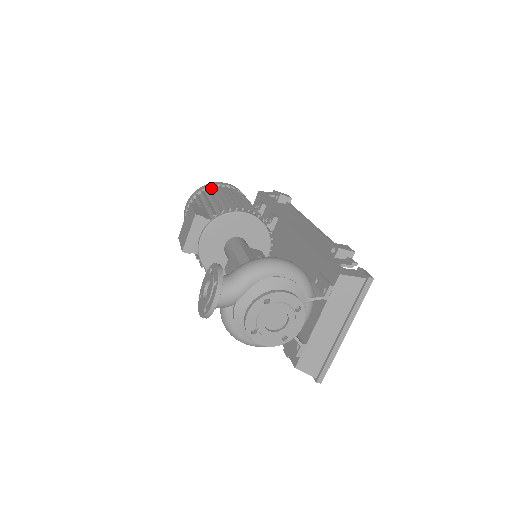
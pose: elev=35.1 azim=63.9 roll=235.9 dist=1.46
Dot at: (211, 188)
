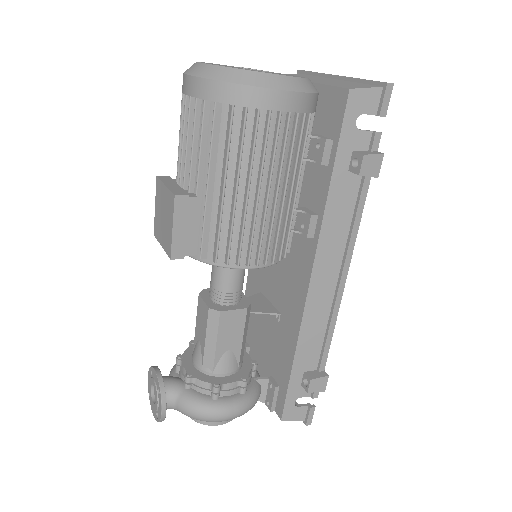
Dot at: (237, 107)
